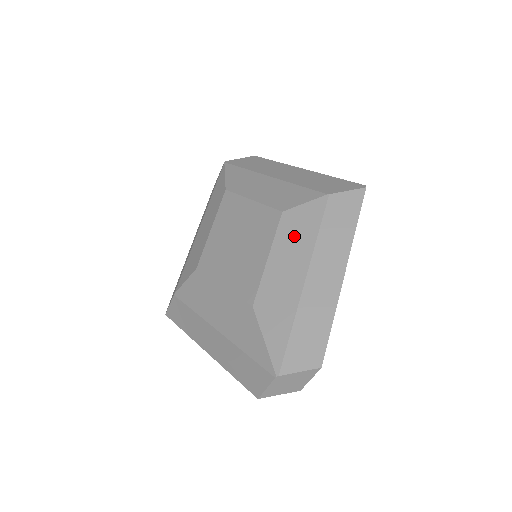
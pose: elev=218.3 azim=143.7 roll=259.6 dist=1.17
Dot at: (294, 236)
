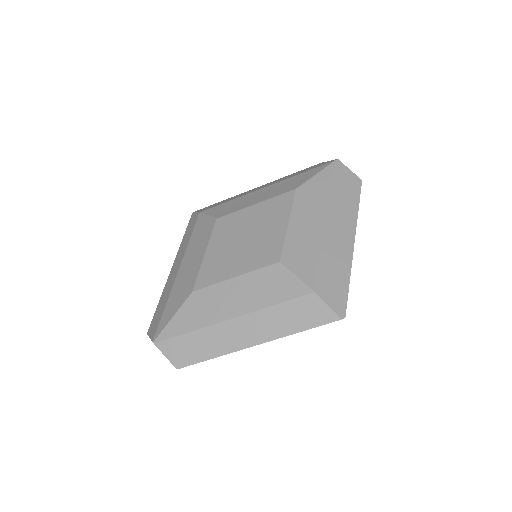
Dot at: (262, 286)
